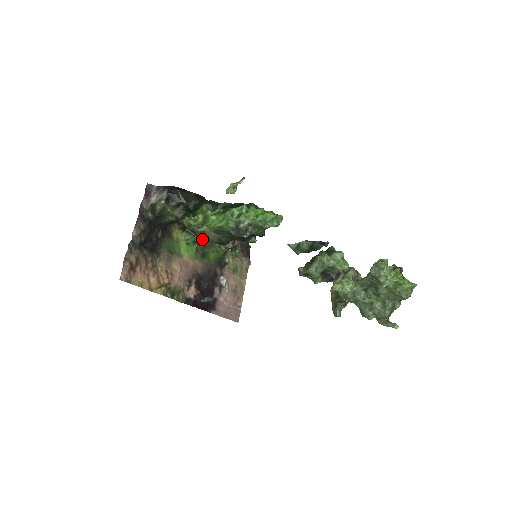
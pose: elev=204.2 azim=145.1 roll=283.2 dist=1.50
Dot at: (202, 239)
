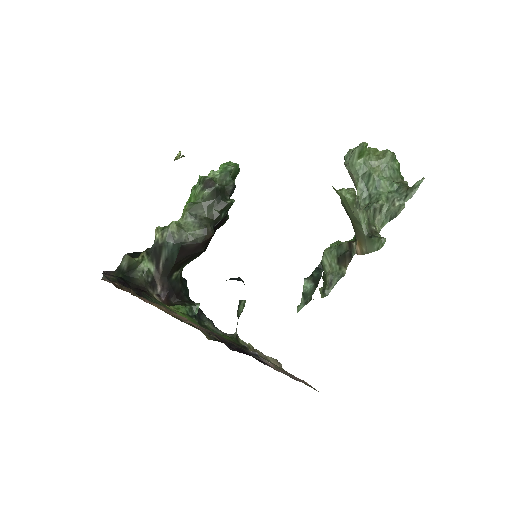
Dot at: (195, 309)
